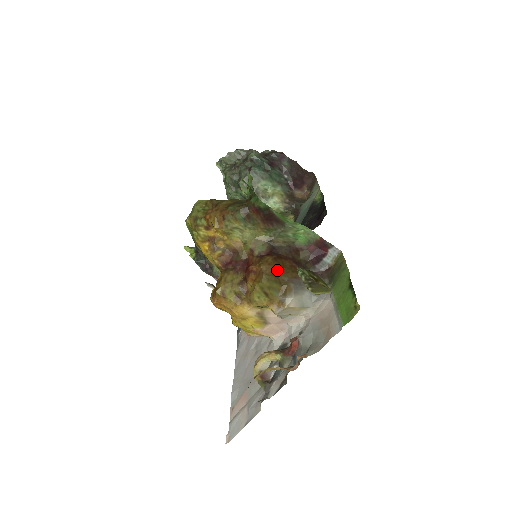
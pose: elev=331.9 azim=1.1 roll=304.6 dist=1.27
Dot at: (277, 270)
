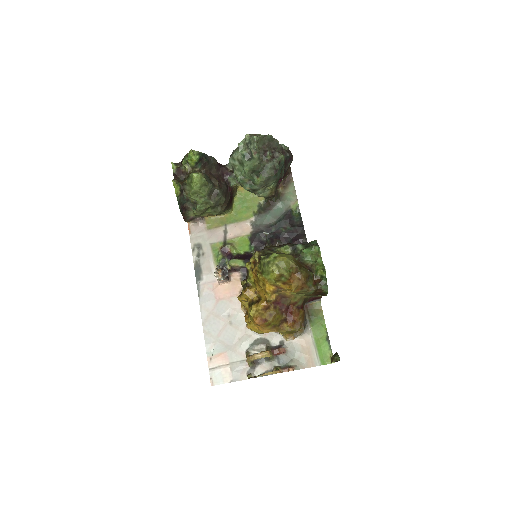
Dot at: occluded
